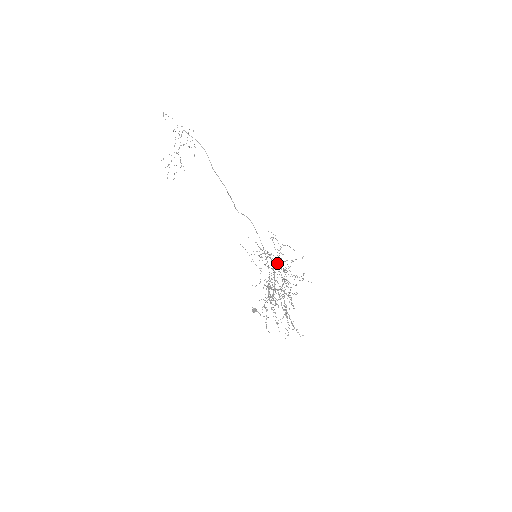
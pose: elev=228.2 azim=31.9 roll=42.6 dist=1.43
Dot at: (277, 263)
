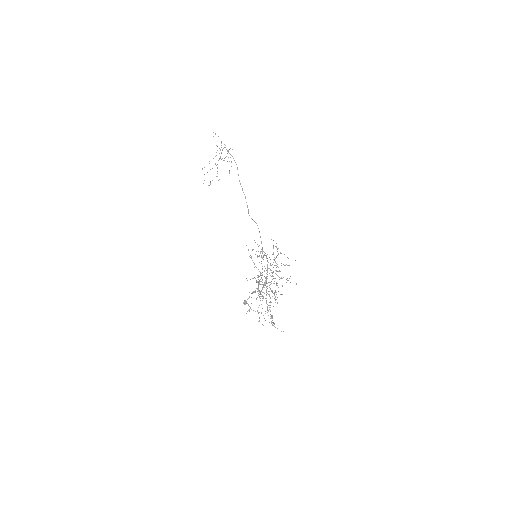
Dot at: occluded
